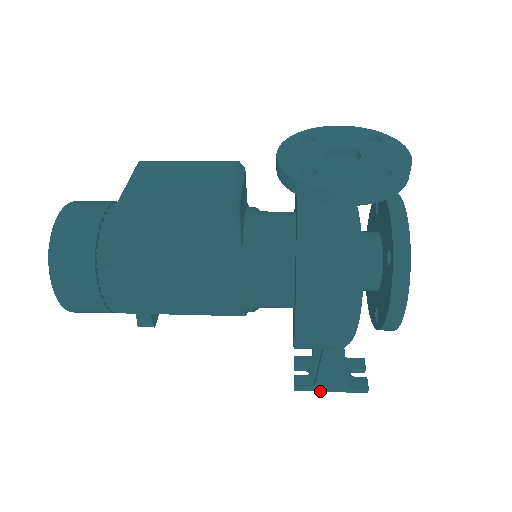
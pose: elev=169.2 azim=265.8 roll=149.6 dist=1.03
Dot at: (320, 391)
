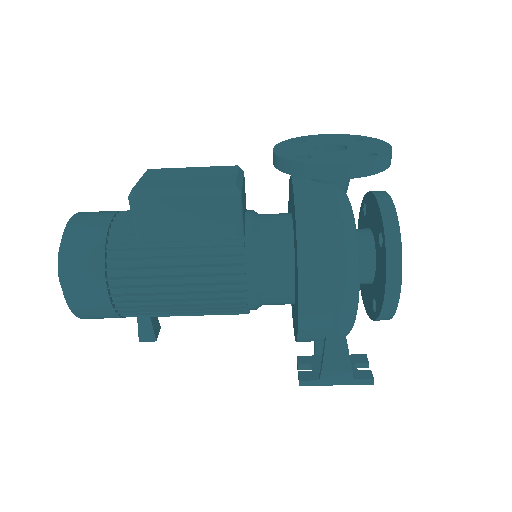
Dot at: (326, 385)
